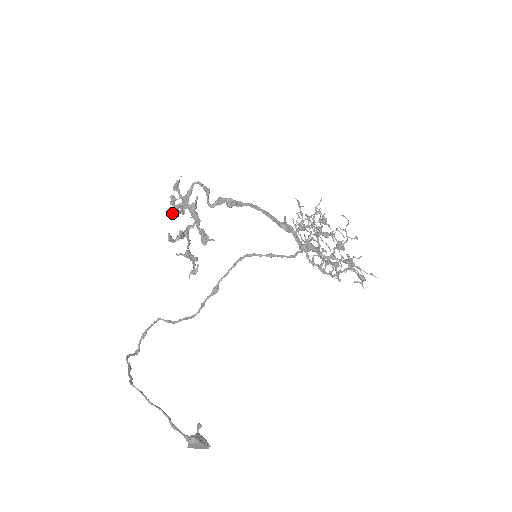
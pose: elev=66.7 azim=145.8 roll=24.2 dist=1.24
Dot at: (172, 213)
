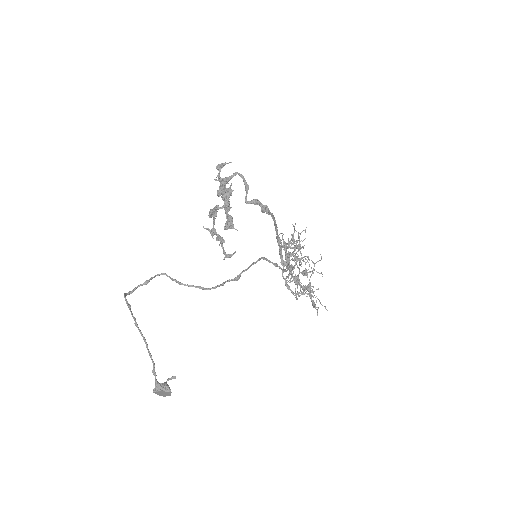
Dot at: (224, 195)
